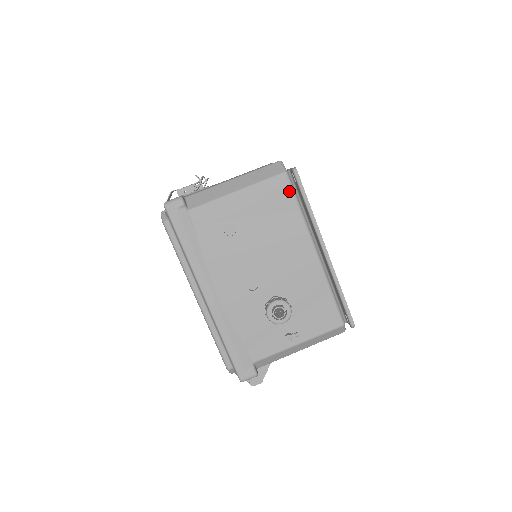
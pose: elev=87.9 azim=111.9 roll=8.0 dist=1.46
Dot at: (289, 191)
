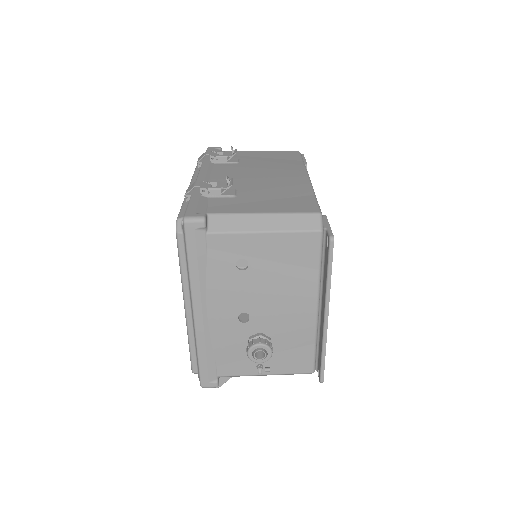
Dot at: (317, 249)
